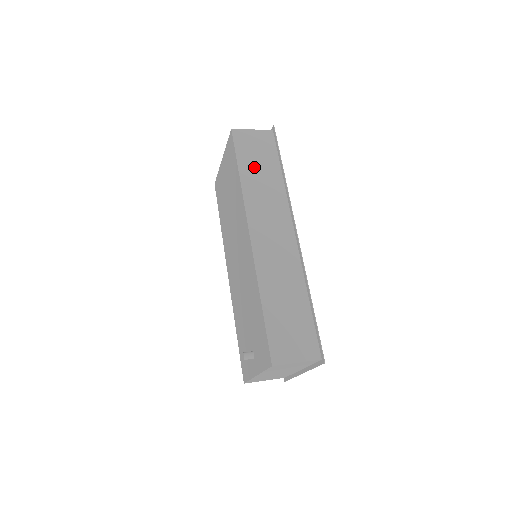
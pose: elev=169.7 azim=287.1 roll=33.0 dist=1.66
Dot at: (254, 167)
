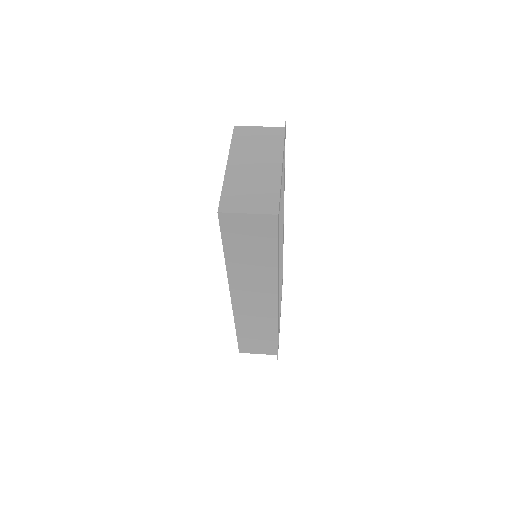
Dot at: (243, 252)
